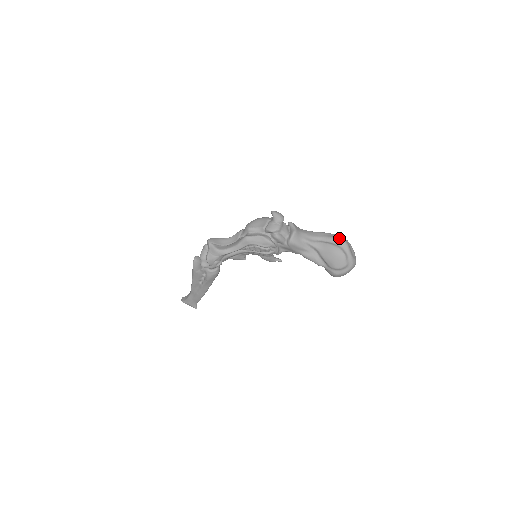
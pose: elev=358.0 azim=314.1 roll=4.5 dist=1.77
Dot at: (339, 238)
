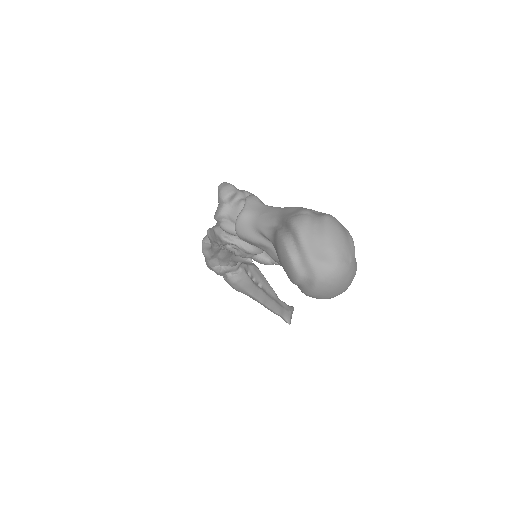
Dot at: (291, 217)
